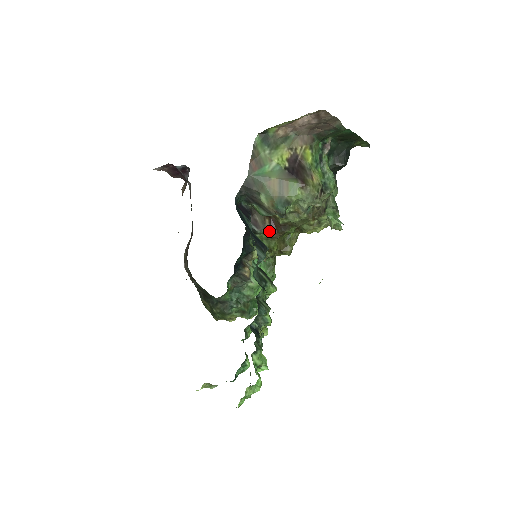
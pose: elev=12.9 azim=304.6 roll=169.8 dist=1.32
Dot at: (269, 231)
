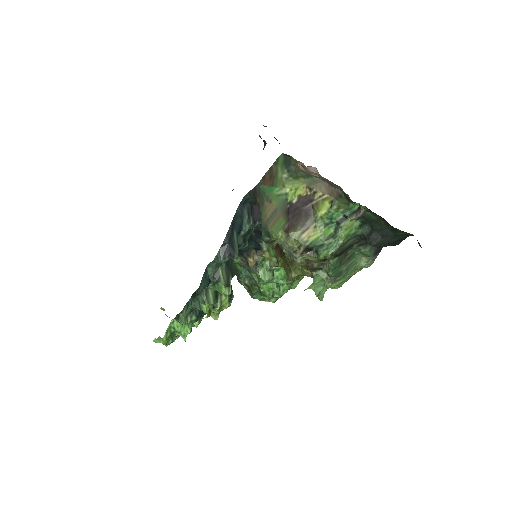
Dot at: (276, 245)
